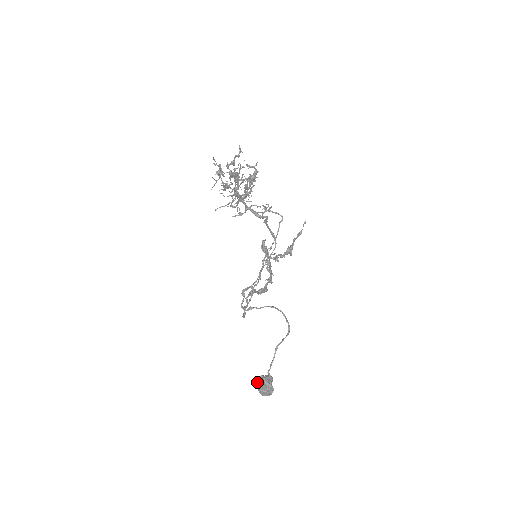
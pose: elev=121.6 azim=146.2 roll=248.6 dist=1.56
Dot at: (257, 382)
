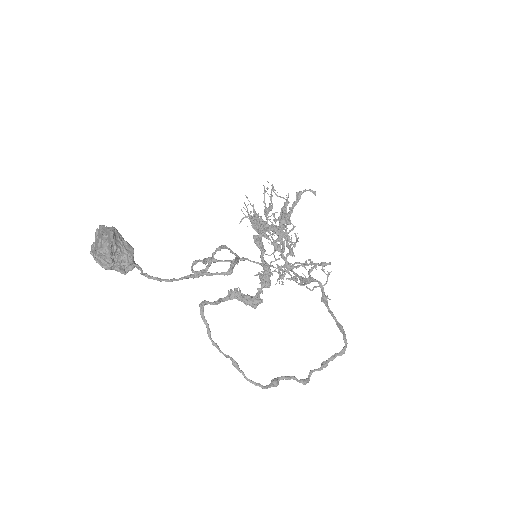
Dot at: occluded
